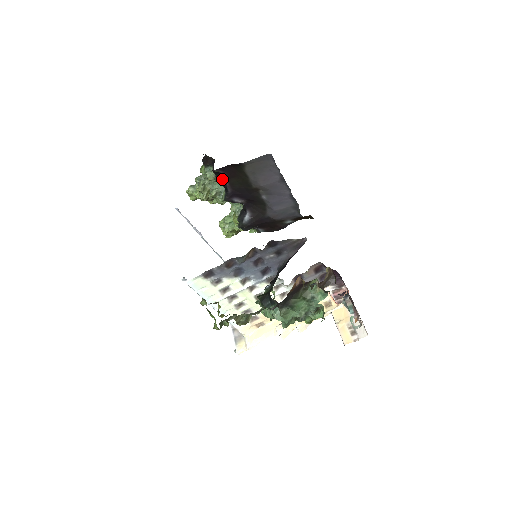
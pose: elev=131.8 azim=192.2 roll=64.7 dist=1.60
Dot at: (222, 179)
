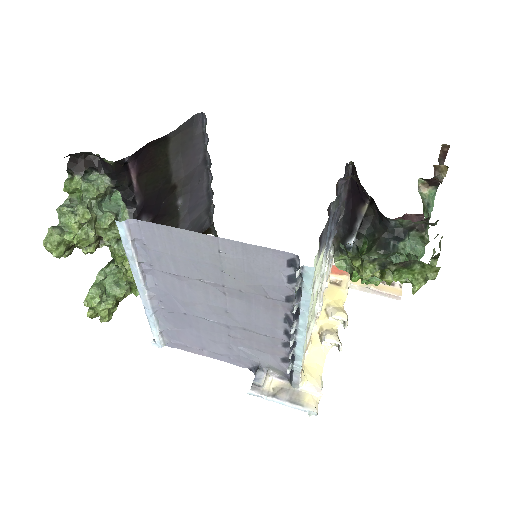
Dot at: (126, 182)
